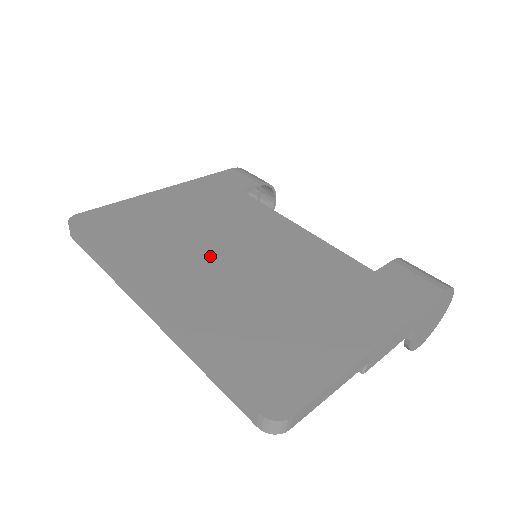
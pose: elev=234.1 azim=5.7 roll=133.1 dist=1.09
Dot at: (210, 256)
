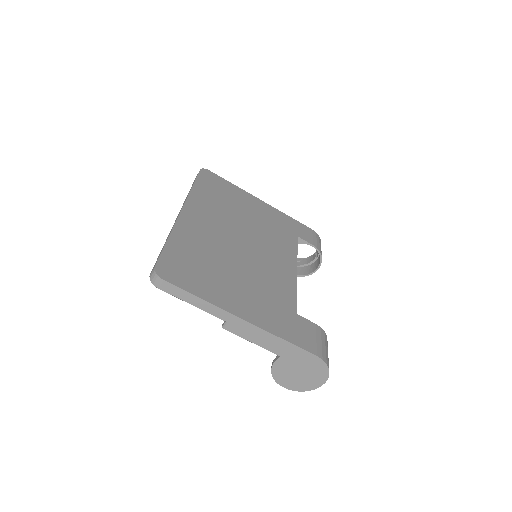
Dot at: (233, 230)
